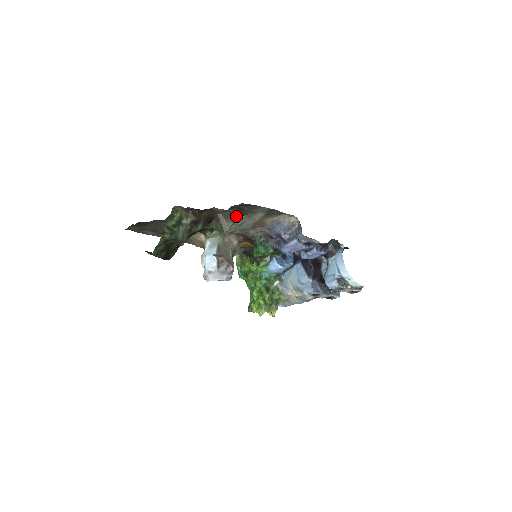
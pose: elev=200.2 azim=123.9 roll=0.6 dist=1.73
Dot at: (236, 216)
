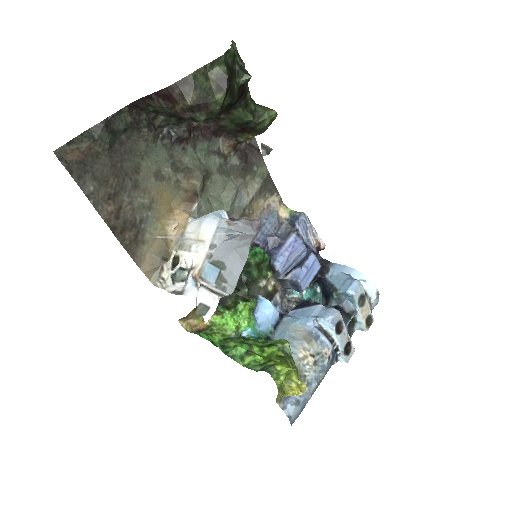
Dot at: (232, 178)
